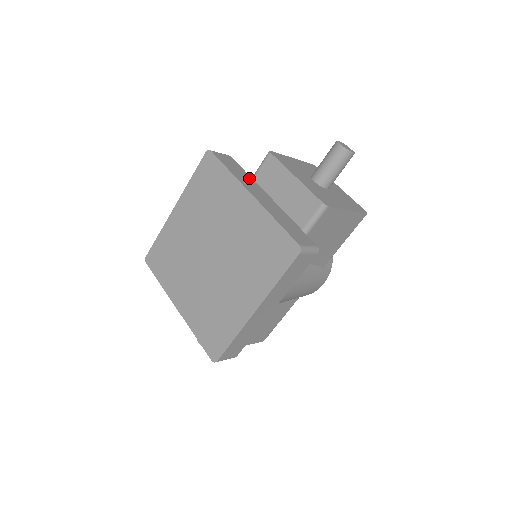
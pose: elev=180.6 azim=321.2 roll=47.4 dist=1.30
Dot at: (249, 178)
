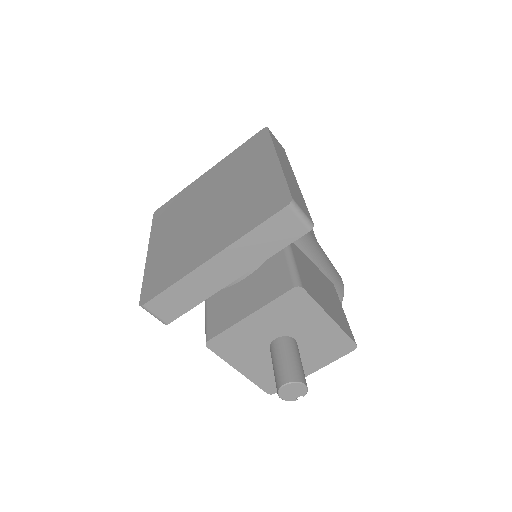
Dot at: occluded
